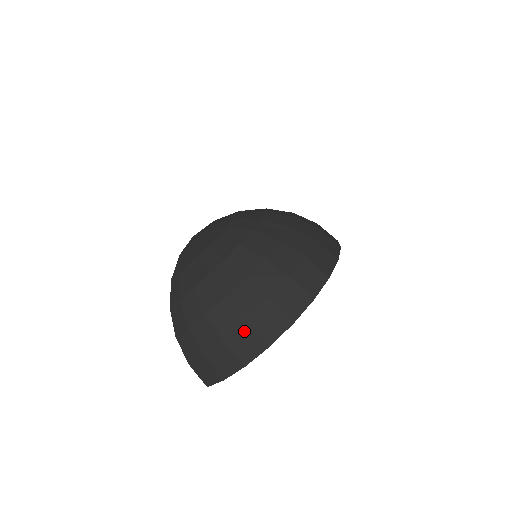
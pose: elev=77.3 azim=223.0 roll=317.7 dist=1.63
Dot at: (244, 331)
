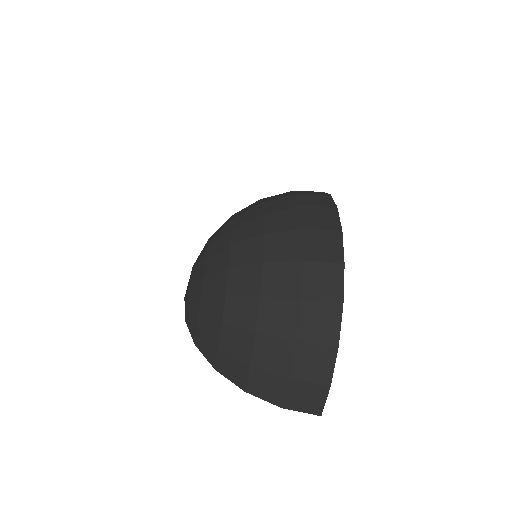
Dot at: (305, 311)
